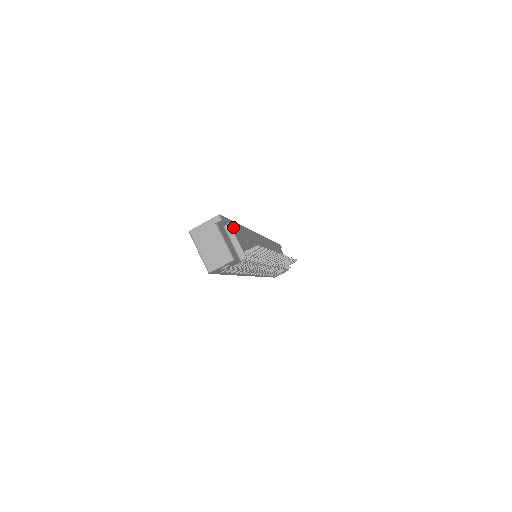
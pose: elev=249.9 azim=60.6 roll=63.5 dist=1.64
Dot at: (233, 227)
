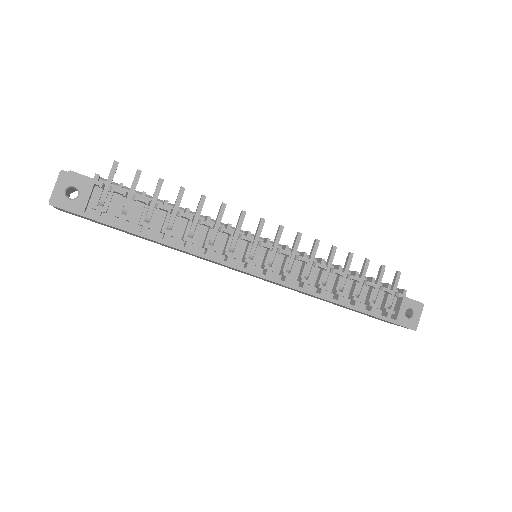
Dot at: occluded
